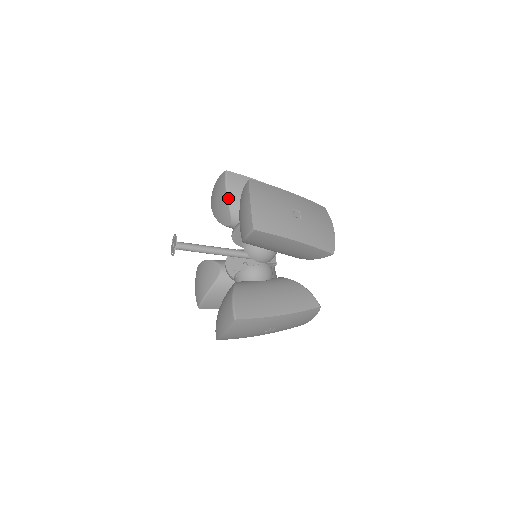
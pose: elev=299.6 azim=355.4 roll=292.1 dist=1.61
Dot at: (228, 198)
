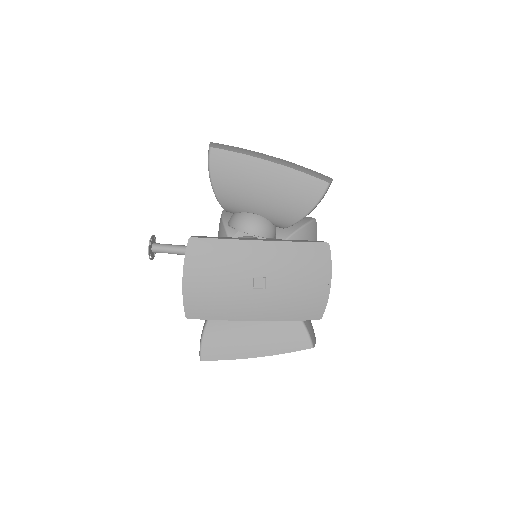
Dot at: (213, 189)
